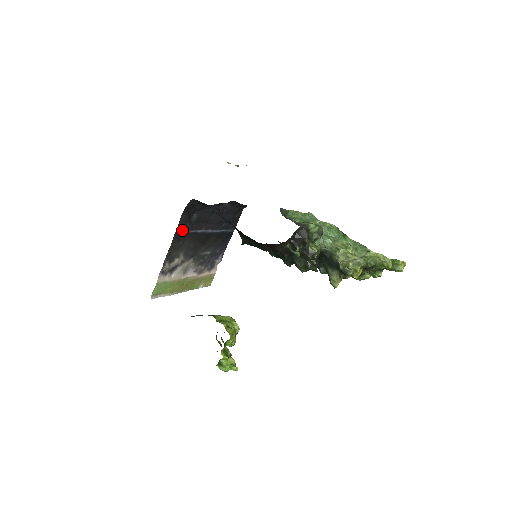
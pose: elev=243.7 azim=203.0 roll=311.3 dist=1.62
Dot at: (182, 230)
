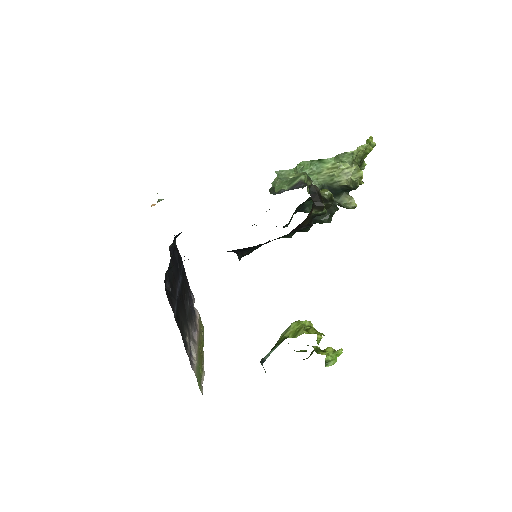
Dot at: (174, 309)
